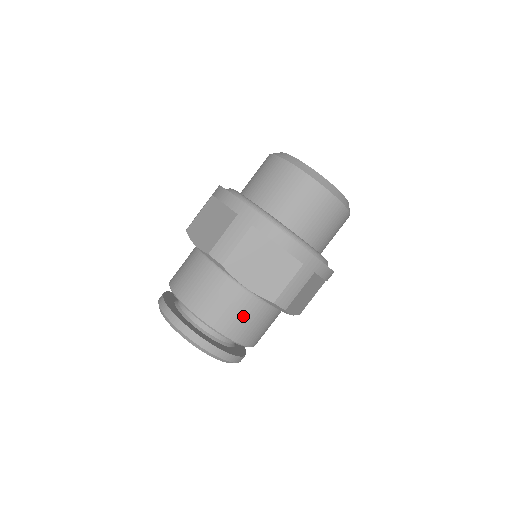
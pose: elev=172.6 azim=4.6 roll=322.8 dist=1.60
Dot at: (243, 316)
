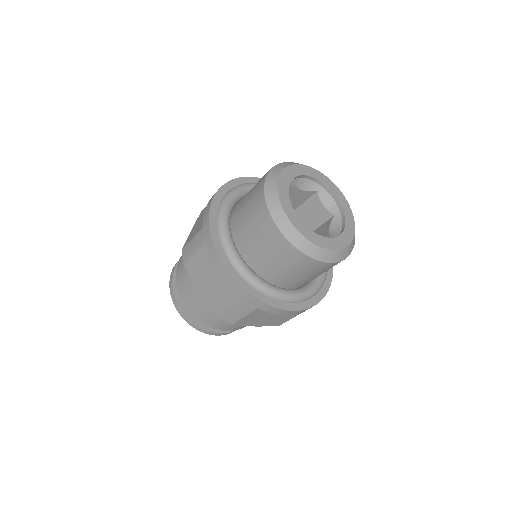
Dot at: (207, 309)
